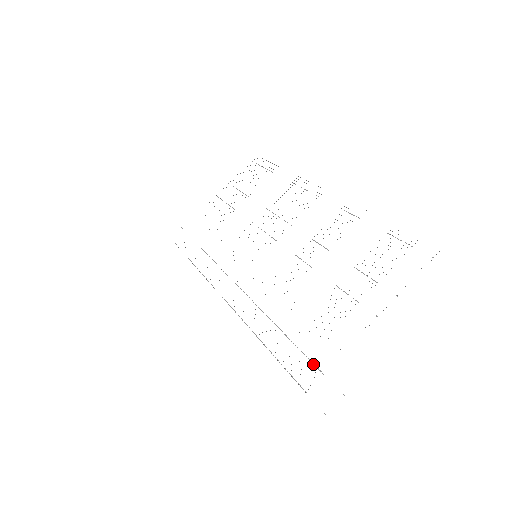
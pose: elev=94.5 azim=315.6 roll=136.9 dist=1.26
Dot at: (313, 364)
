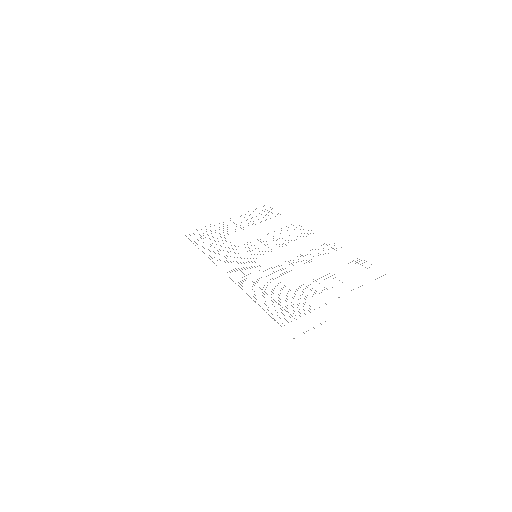
Dot at: (290, 314)
